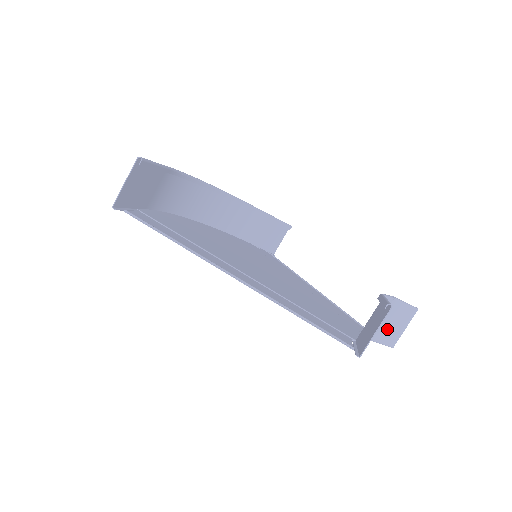
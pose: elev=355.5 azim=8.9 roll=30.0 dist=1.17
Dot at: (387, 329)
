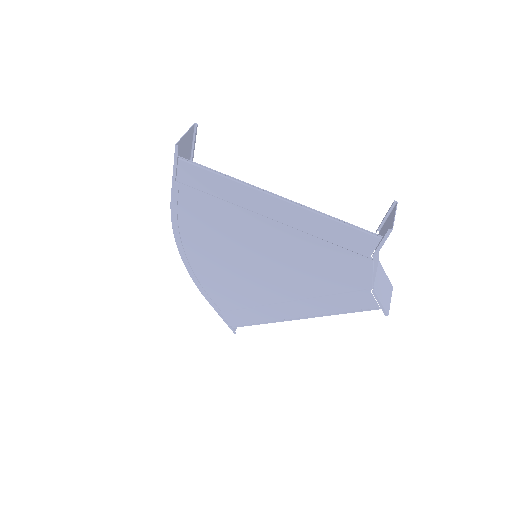
Dot at: (381, 289)
